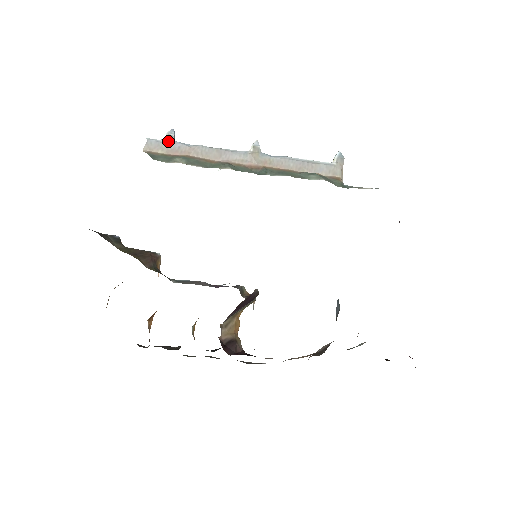
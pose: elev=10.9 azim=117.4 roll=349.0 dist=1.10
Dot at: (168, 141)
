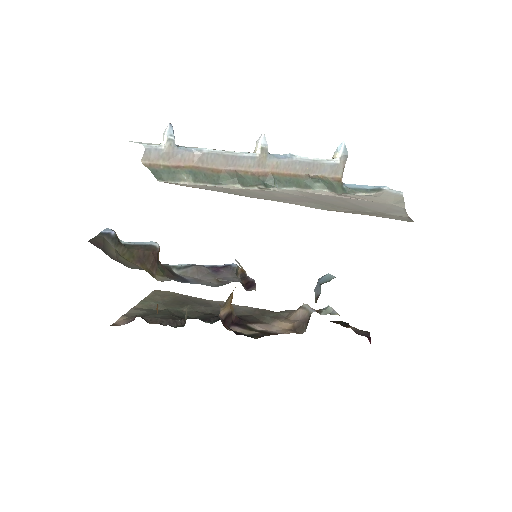
Dot at: (169, 148)
